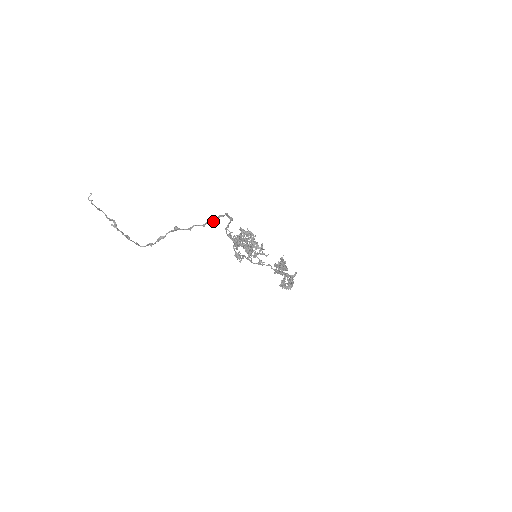
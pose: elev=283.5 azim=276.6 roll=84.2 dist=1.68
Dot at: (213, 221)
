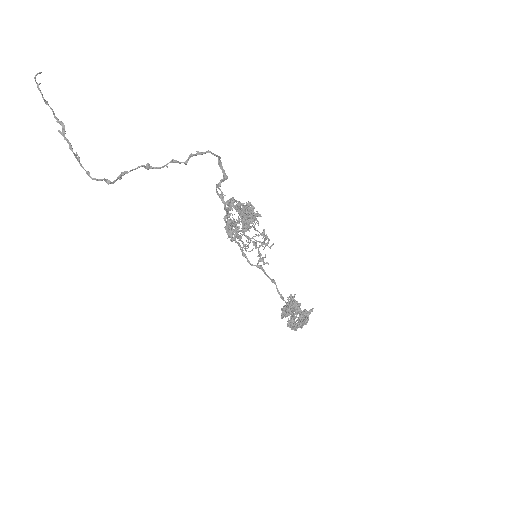
Dot at: (199, 153)
